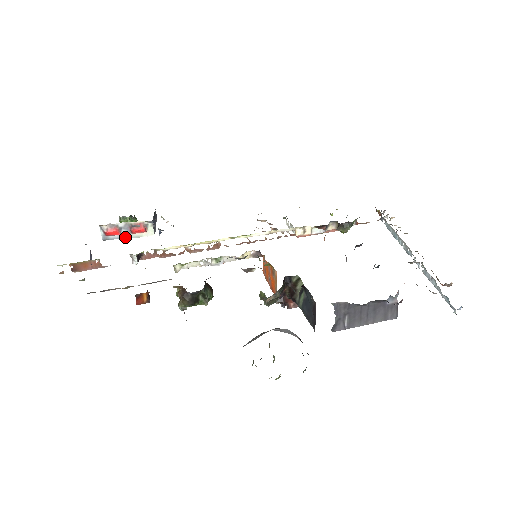
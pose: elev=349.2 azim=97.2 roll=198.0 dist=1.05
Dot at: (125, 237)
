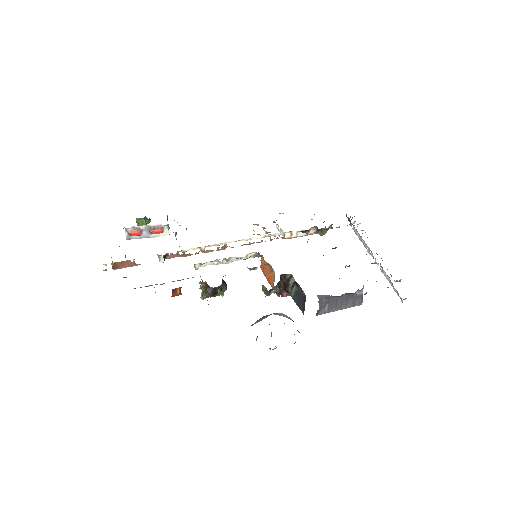
Dot at: (145, 237)
